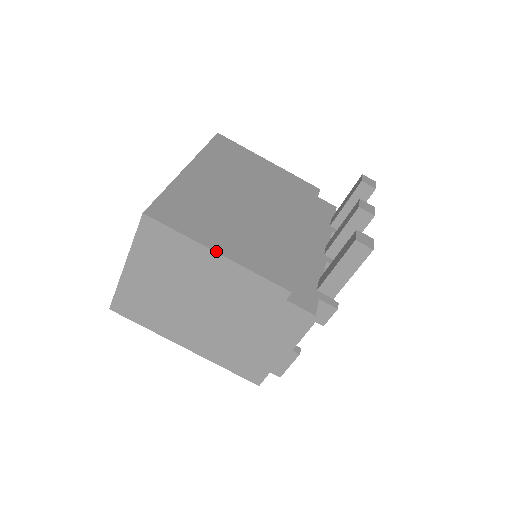
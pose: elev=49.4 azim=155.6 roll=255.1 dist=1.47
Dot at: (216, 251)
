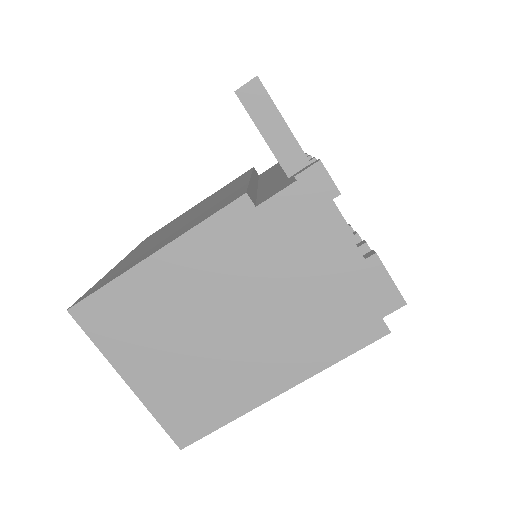
Dot at: (150, 255)
